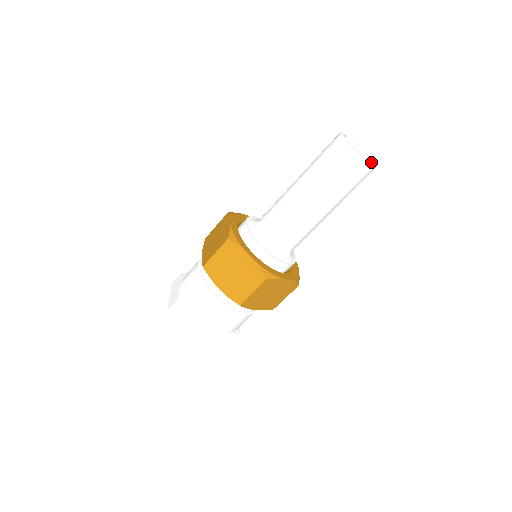
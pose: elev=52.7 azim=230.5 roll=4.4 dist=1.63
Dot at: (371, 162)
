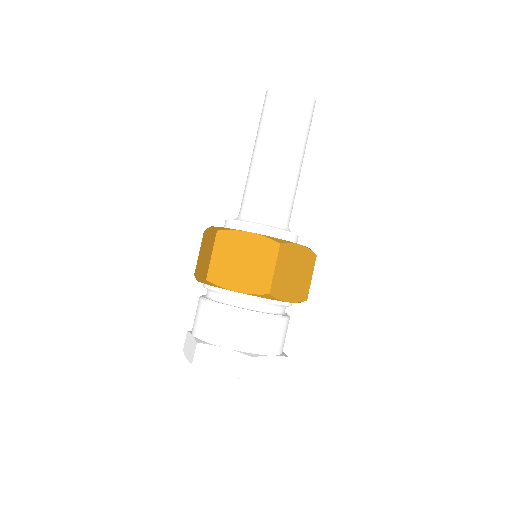
Dot at: occluded
